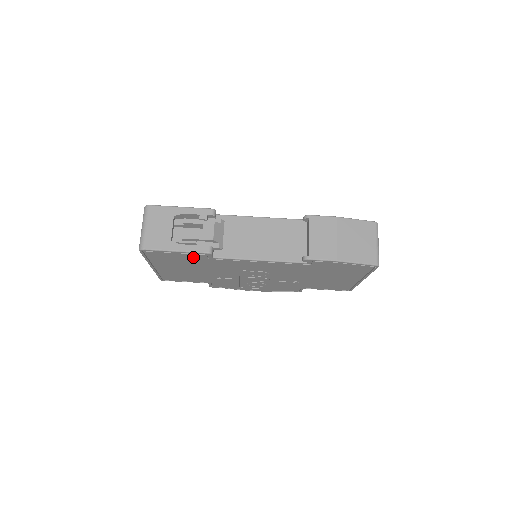
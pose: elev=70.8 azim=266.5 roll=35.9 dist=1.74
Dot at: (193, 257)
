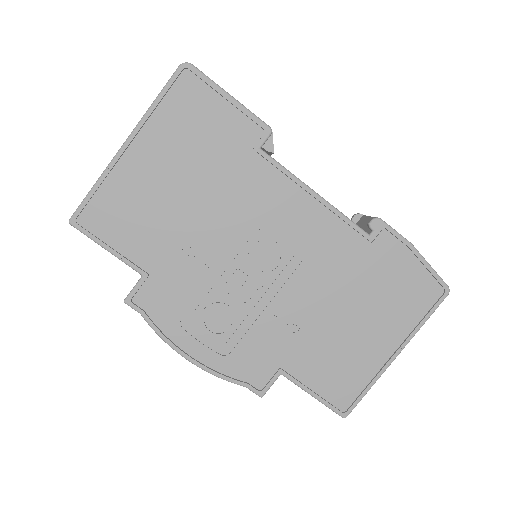
Dot at: (234, 131)
